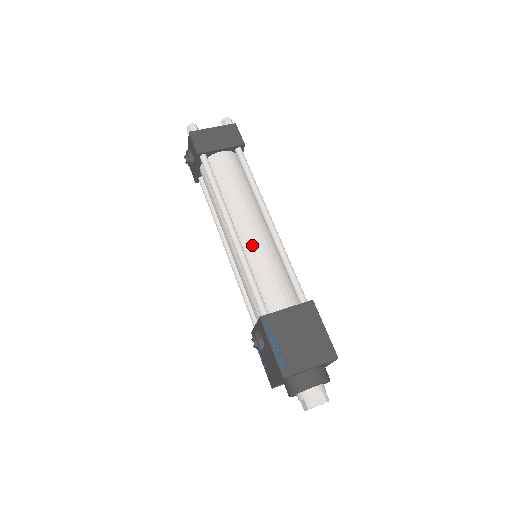
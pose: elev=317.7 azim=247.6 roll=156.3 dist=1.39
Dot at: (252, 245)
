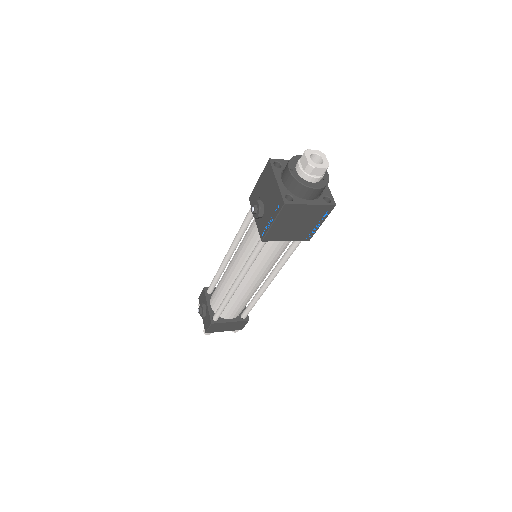
Dot at: occluded
